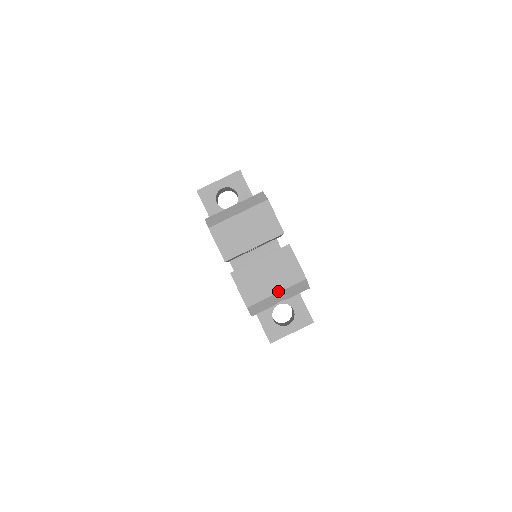
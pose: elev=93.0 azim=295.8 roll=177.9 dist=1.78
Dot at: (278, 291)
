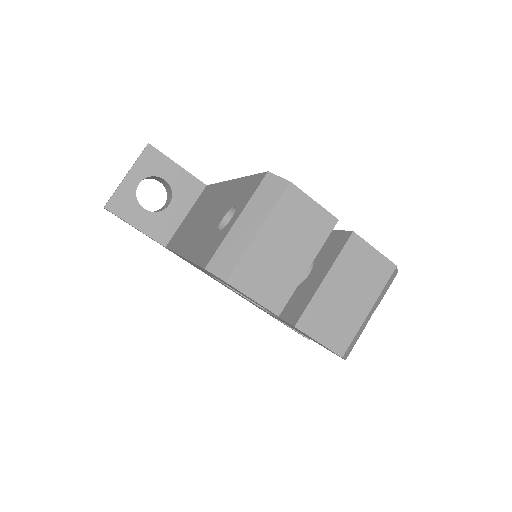
Dot at: (370, 307)
